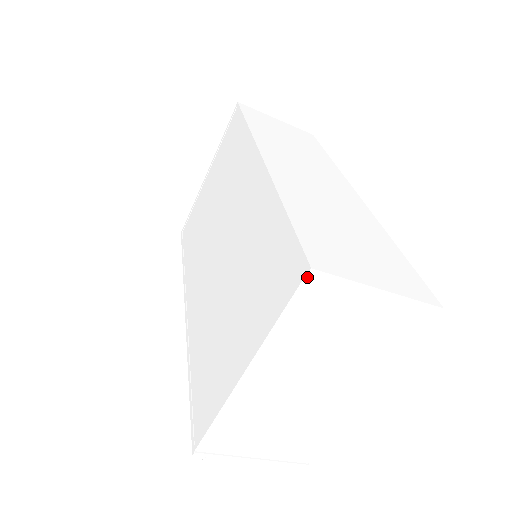
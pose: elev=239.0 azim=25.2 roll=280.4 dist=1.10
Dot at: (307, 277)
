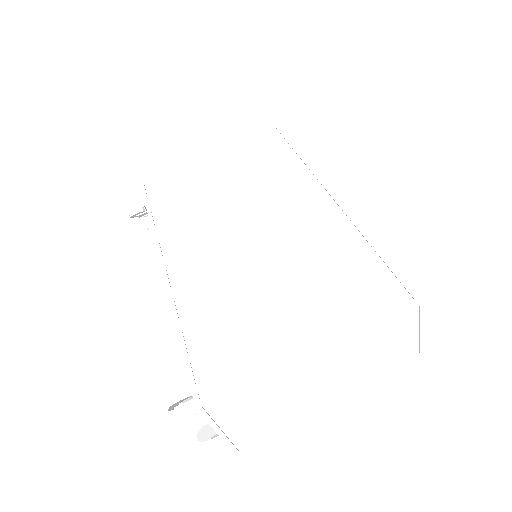
Dot at: (416, 308)
